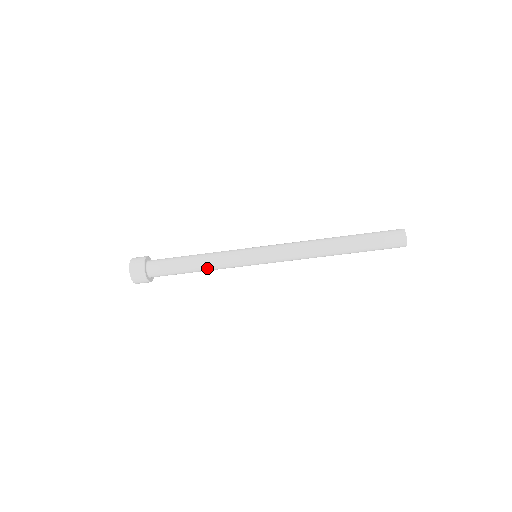
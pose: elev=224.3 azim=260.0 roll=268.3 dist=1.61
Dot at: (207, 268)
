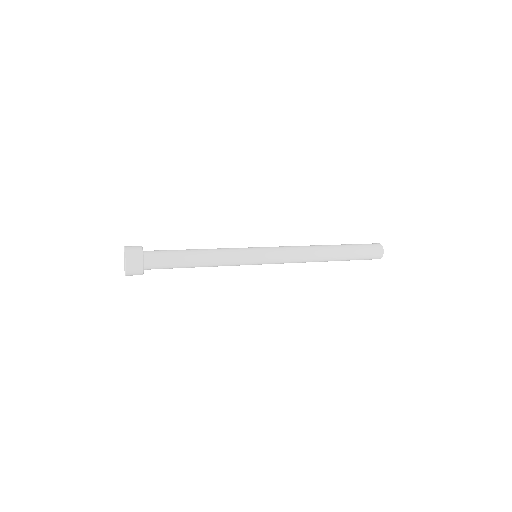
Dot at: (209, 266)
